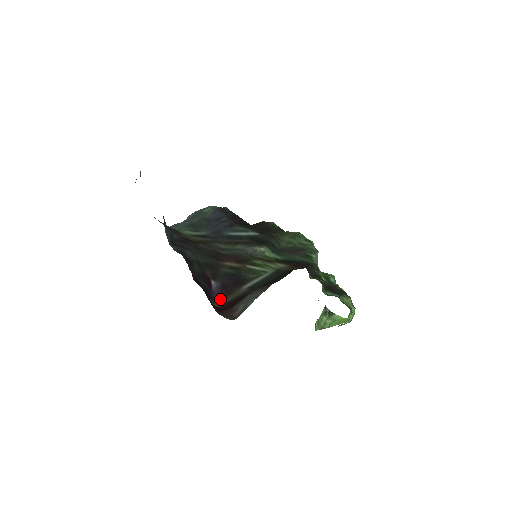
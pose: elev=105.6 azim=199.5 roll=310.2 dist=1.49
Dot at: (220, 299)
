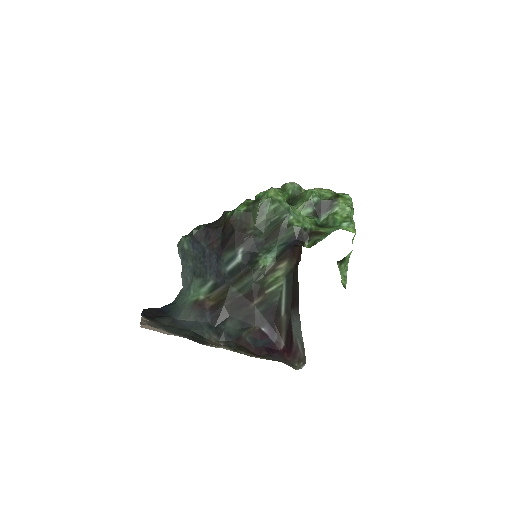
Dot at: (279, 338)
